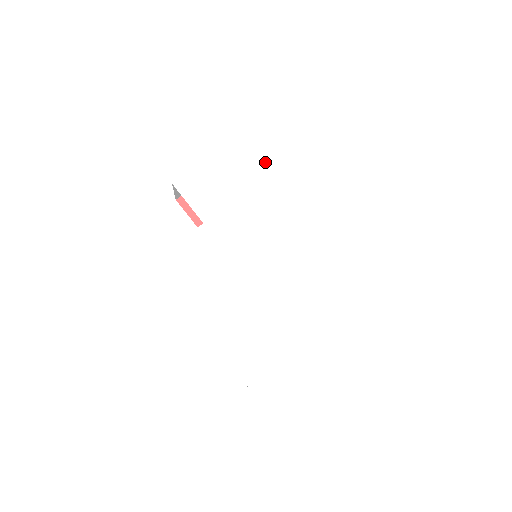
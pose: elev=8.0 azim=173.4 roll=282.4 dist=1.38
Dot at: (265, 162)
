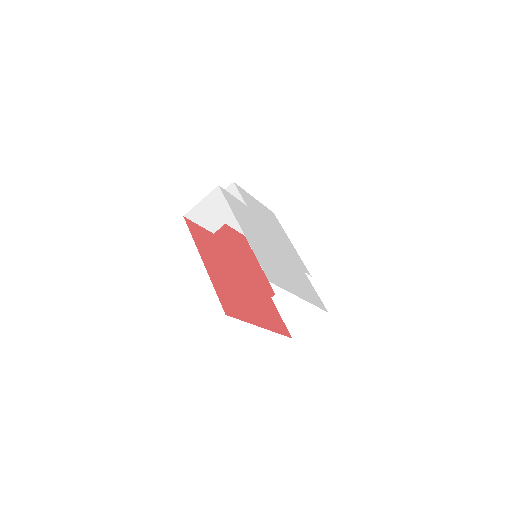
Dot at: (276, 224)
